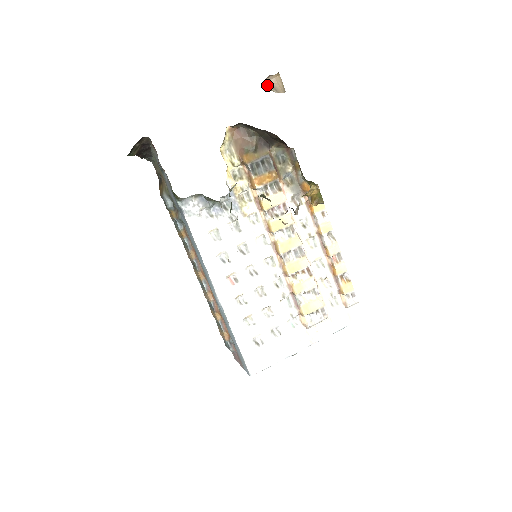
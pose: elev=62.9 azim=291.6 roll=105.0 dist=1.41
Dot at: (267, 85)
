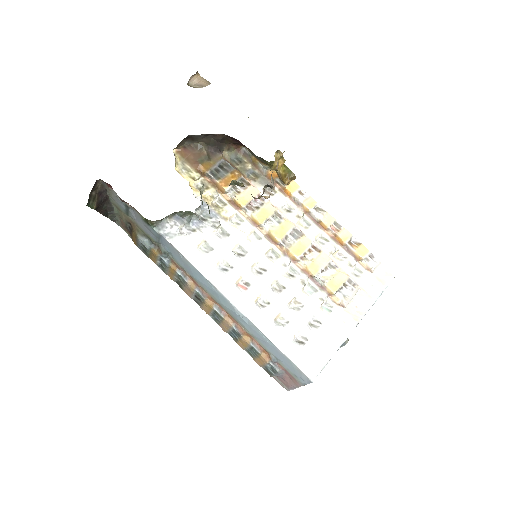
Dot at: occluded
